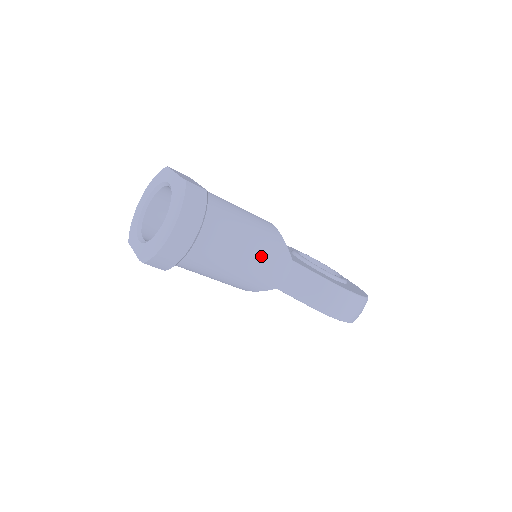
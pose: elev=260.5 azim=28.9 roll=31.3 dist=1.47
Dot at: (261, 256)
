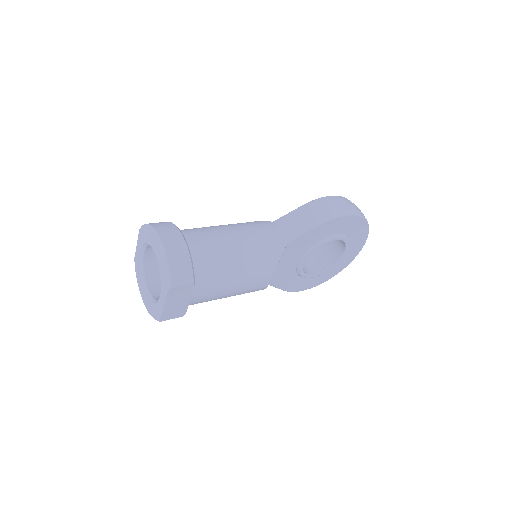
Dot at: (245, 229)
